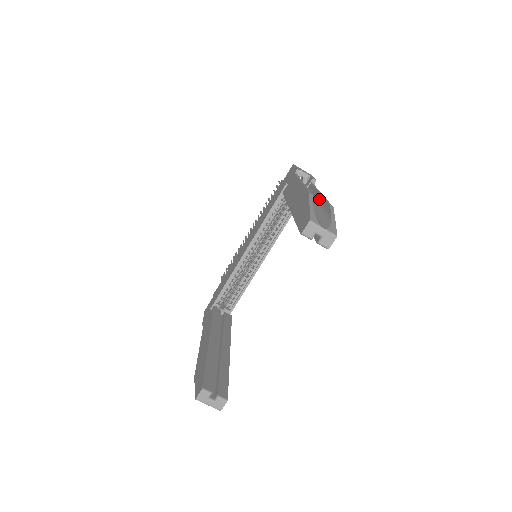
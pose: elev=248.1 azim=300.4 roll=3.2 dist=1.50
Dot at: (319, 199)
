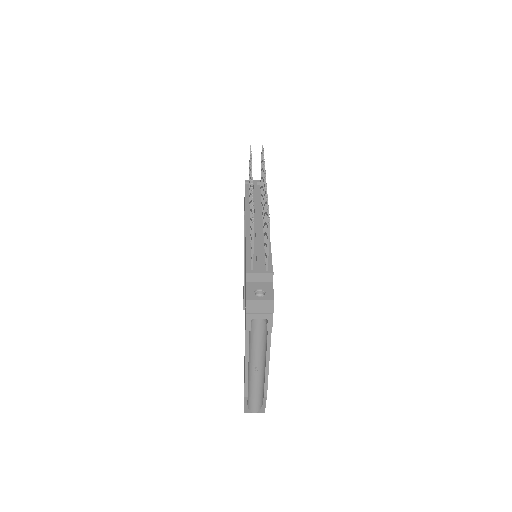
Dot at: (264, 370)
